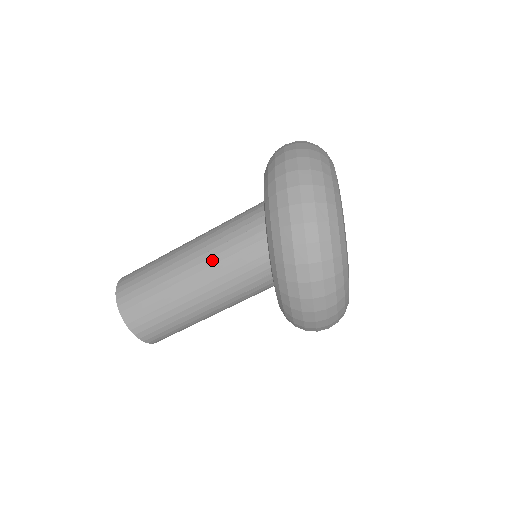
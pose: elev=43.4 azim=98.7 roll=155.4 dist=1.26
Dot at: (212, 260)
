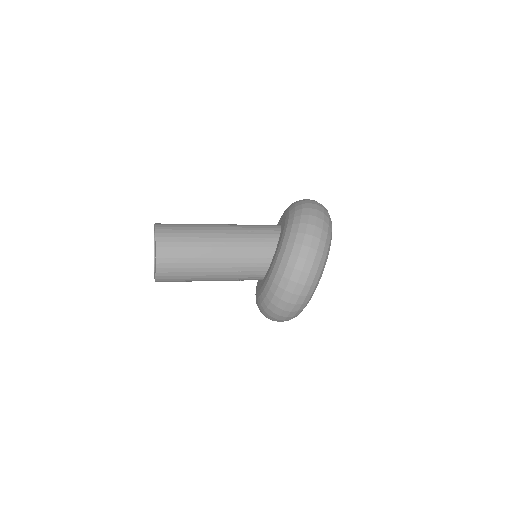
Dot at: (239, 228)
